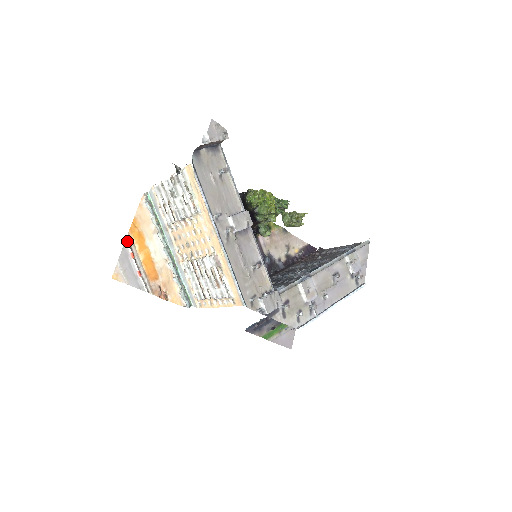
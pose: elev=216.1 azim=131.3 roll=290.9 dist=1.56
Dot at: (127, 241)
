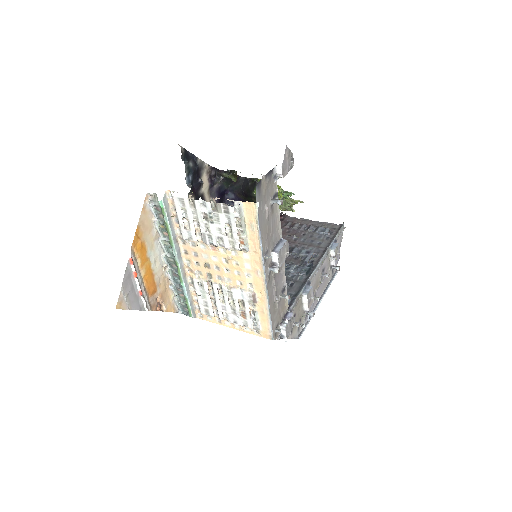
Dot at: (131, 259)
